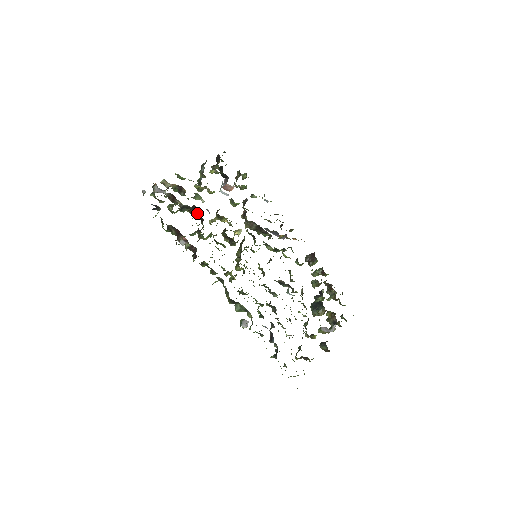
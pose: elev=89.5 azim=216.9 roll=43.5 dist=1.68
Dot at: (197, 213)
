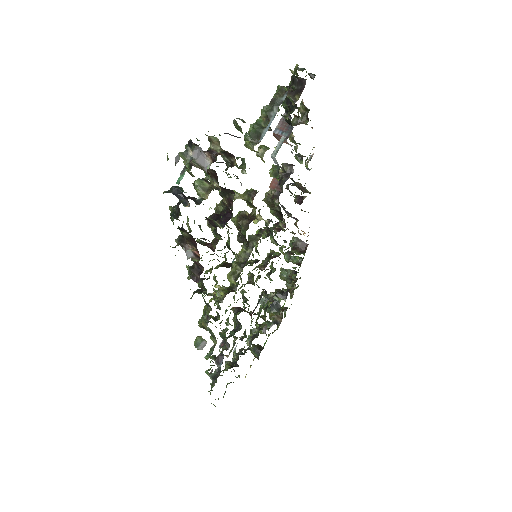
Dot at: (229, 201)
